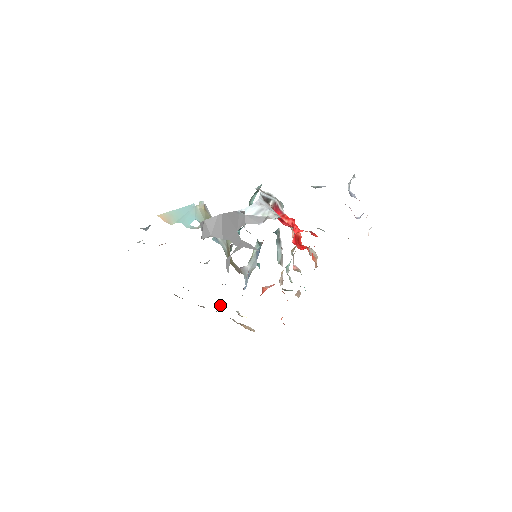
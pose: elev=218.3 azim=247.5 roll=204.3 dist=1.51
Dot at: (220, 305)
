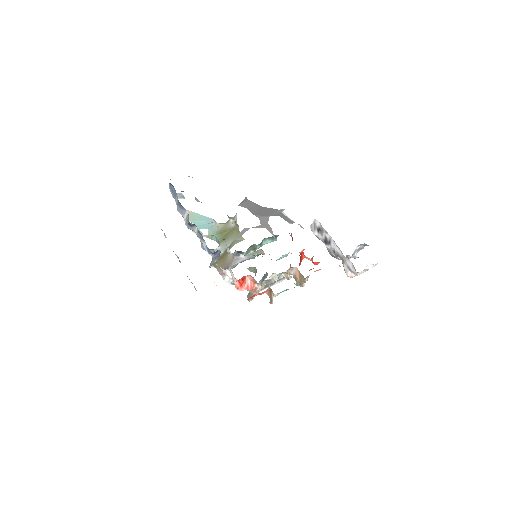
Dot at: occluded
